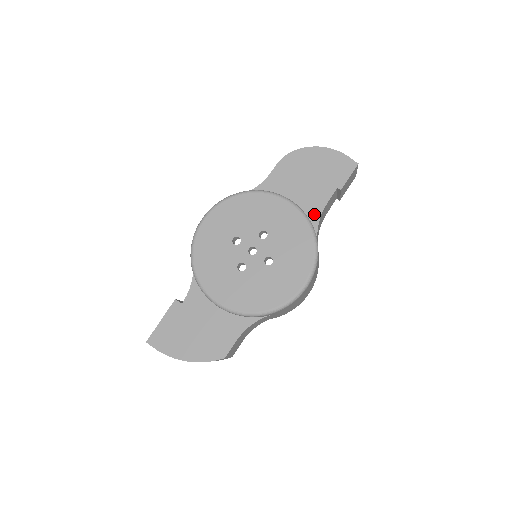
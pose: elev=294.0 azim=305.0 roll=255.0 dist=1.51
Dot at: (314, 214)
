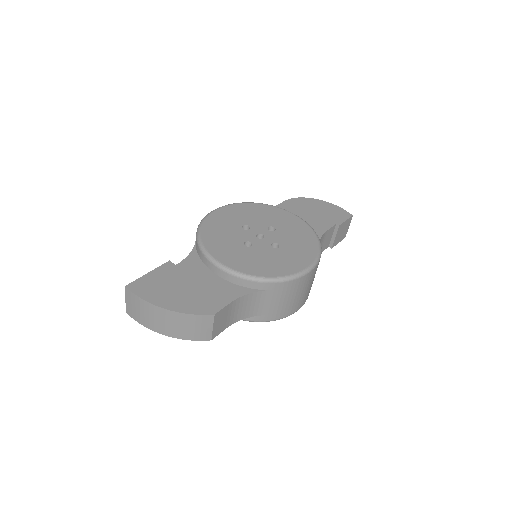
Dot at: occluded
